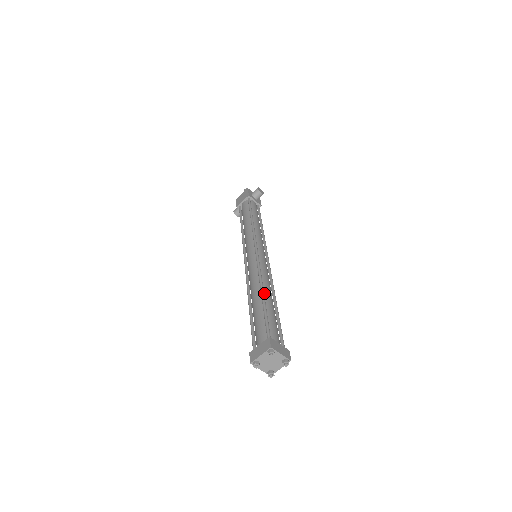
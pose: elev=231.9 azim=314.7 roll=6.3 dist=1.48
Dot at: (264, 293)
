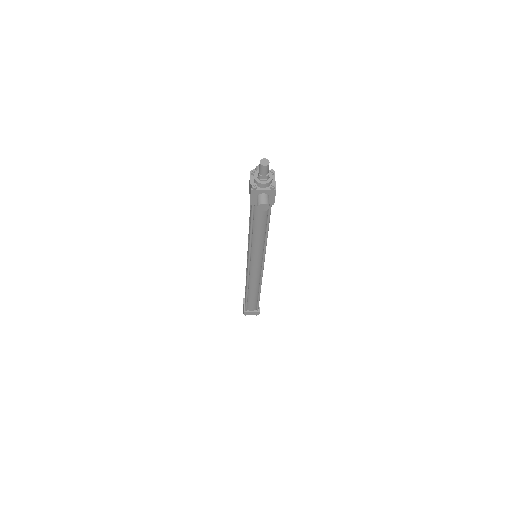
Dot at: (249, 291)
